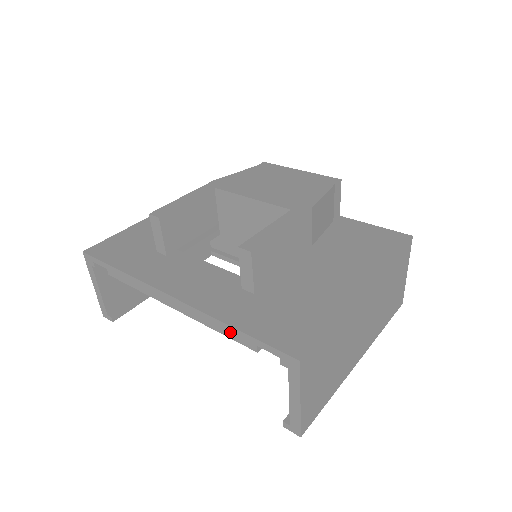
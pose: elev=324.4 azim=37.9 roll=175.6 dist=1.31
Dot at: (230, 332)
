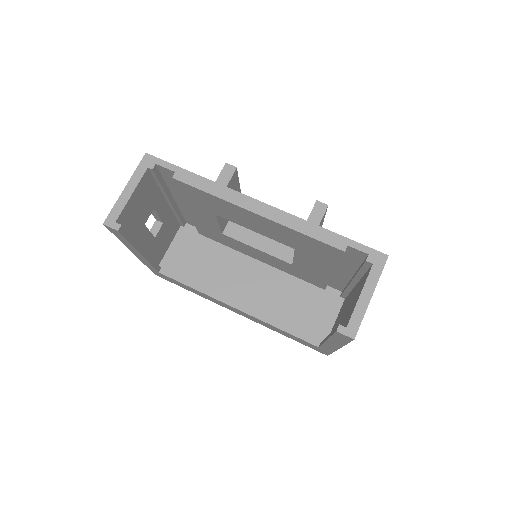
Dot at: (322, 234)
